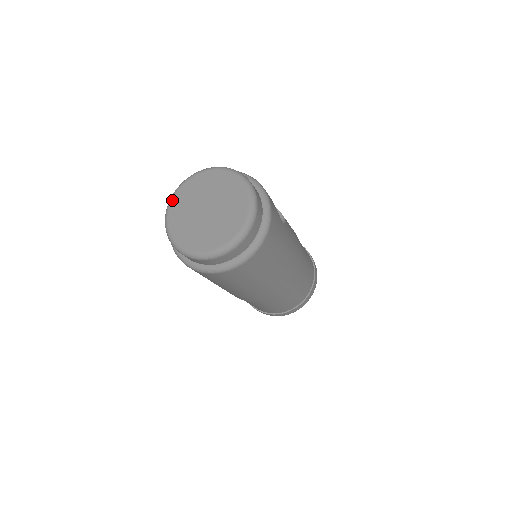
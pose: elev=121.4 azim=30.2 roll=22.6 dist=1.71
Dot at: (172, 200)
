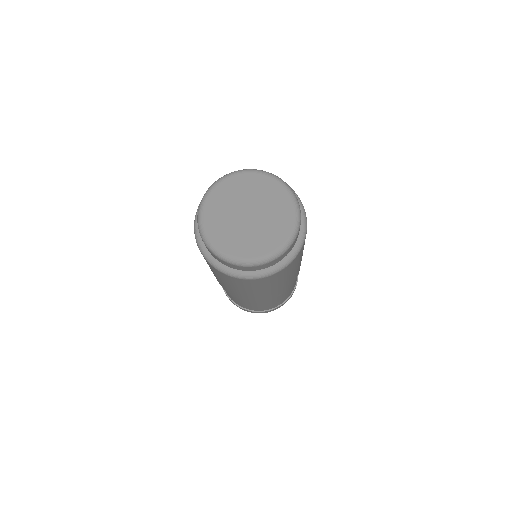
Dot at: (216, 186)
